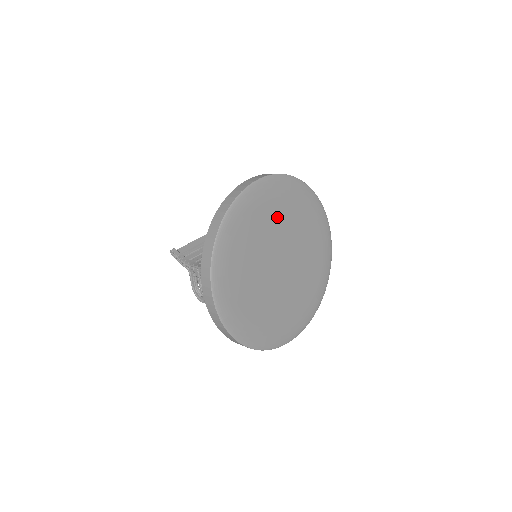
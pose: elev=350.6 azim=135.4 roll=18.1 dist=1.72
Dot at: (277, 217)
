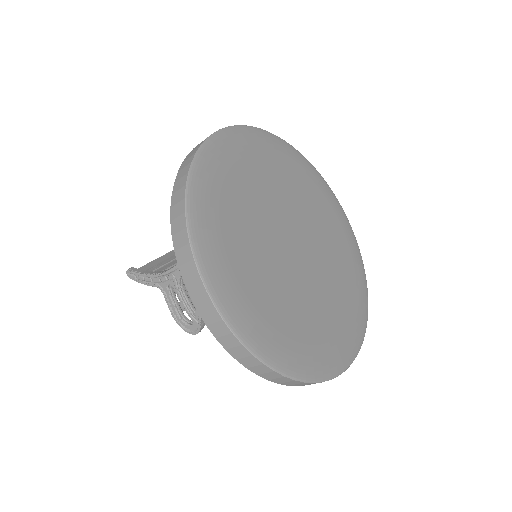
Dot at: (268, 180)
